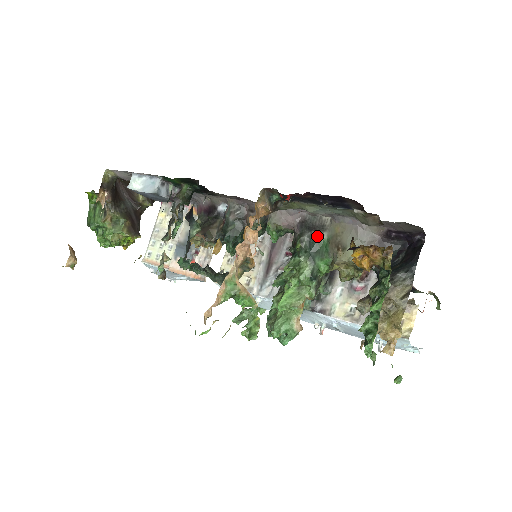
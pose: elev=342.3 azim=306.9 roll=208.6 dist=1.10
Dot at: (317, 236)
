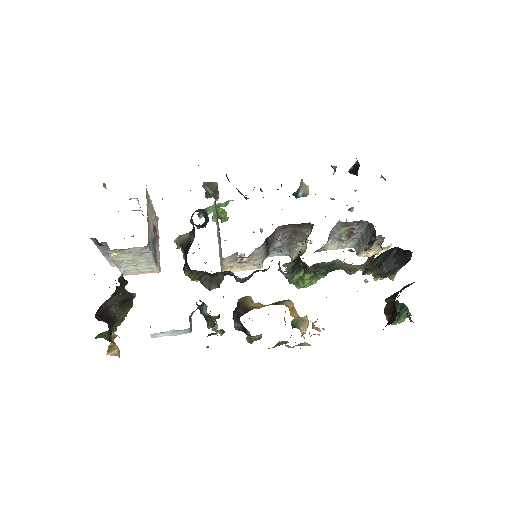
Dot at: (330, 269)
